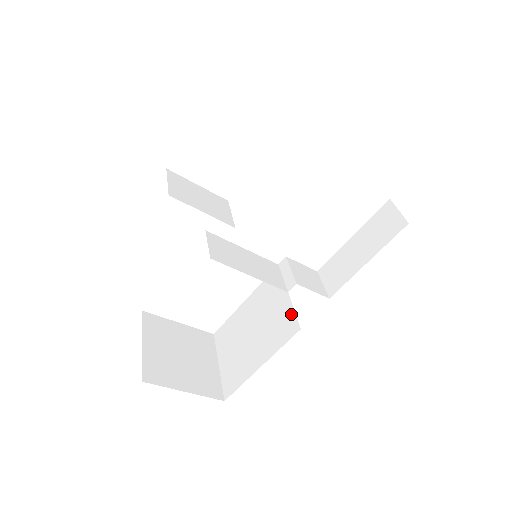
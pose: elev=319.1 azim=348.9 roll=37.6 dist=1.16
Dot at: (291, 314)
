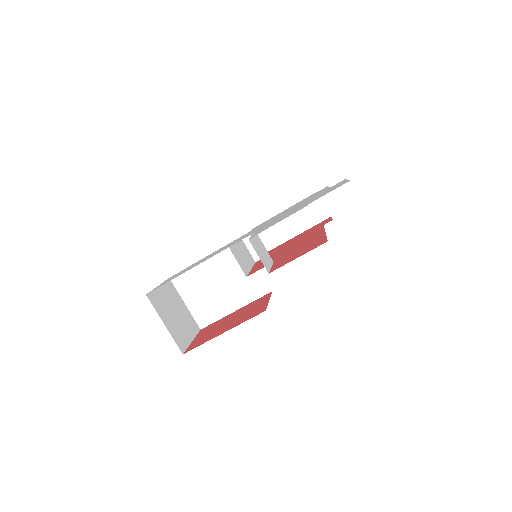
Dot at: (262, 279)
